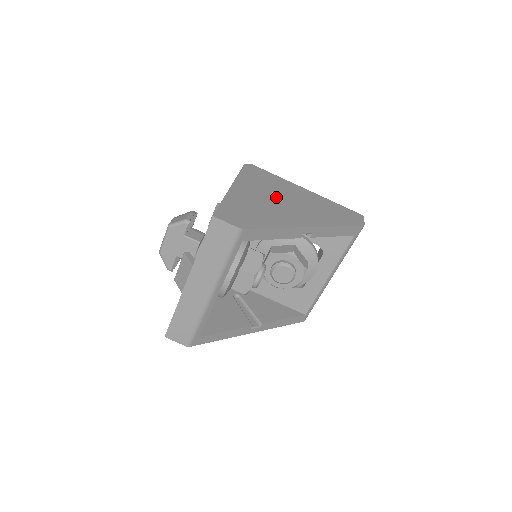
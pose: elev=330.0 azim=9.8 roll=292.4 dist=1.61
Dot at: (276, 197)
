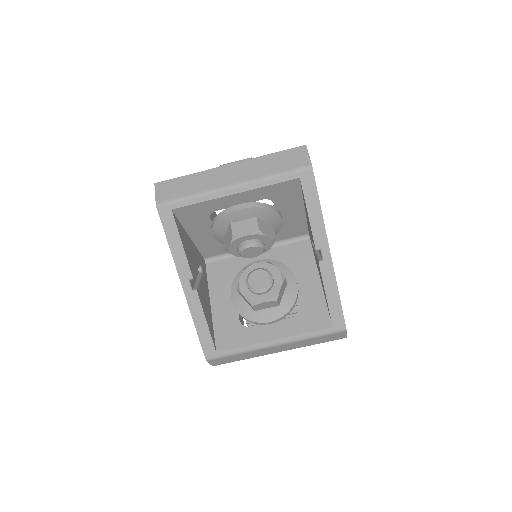
Dot at: occluded
